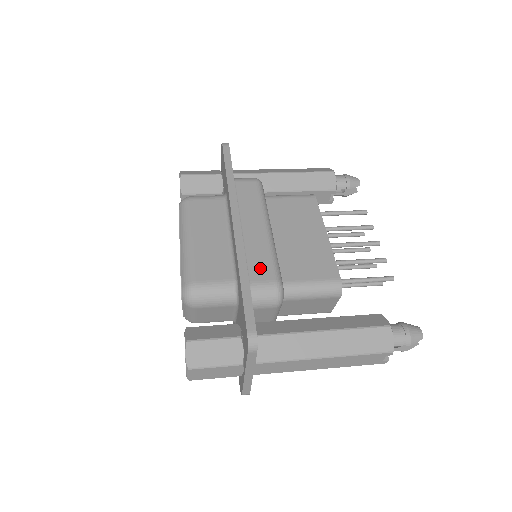
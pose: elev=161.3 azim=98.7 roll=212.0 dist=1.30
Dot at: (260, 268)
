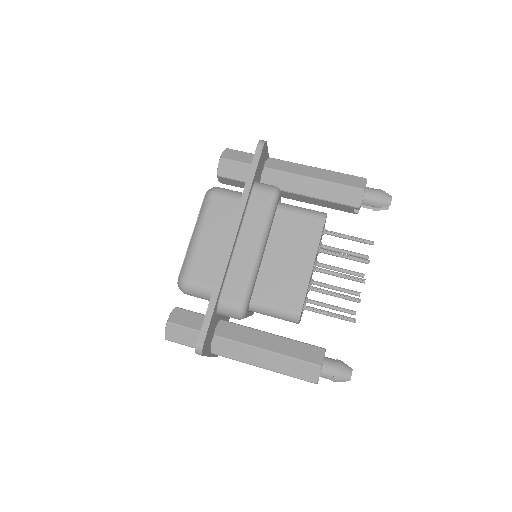
Dot at: (234, 288)
